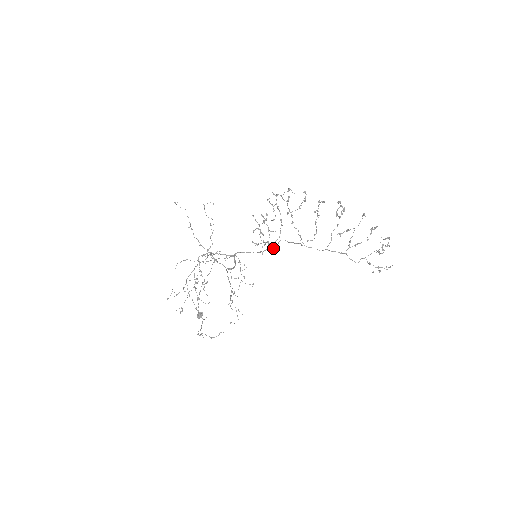
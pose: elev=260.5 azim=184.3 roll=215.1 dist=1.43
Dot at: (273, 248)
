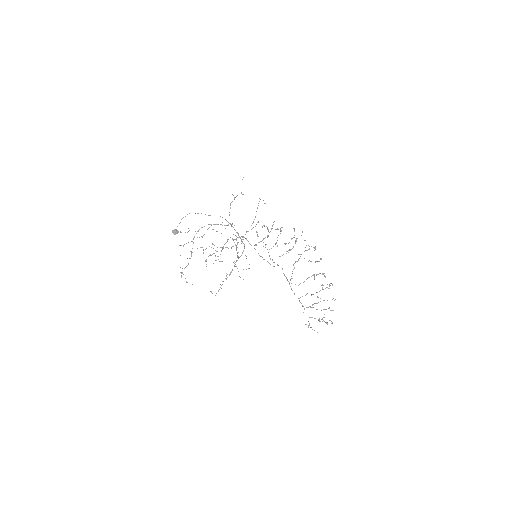
Dot at: occluded
